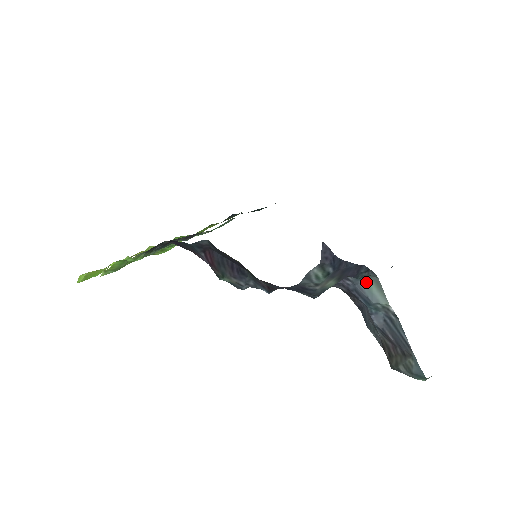
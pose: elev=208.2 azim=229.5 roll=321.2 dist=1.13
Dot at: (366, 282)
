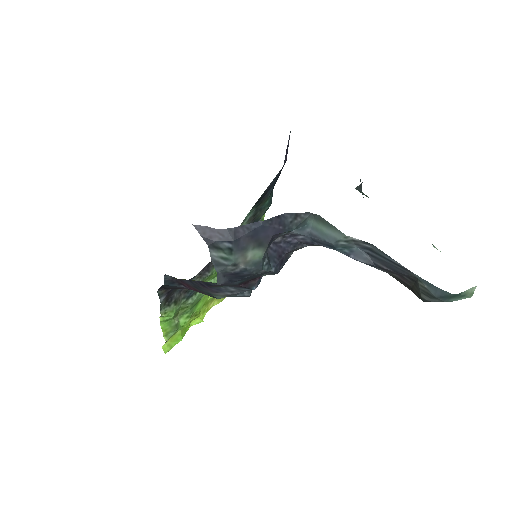
Dot at: (313, 226)
